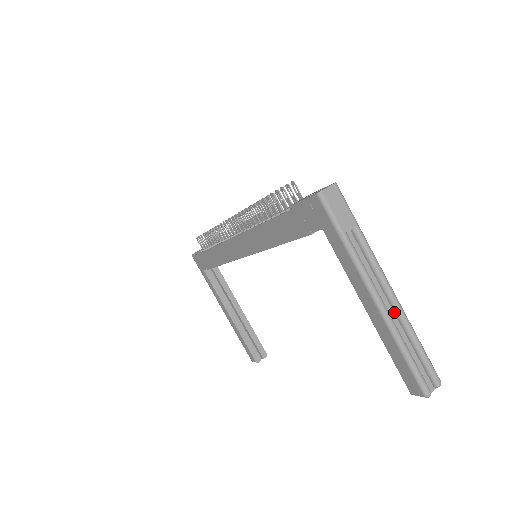
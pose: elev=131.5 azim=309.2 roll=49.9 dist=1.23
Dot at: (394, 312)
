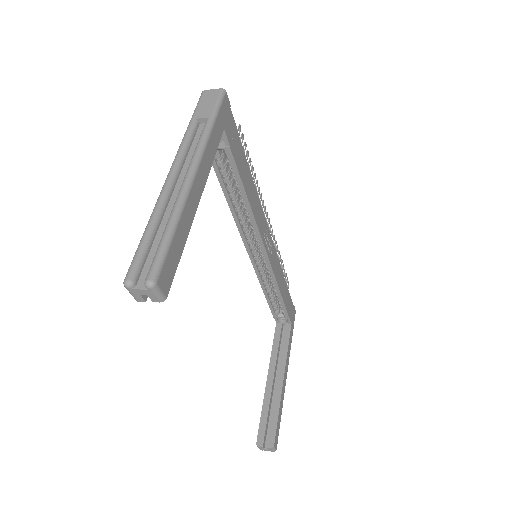
Dot at: (179, 195)
